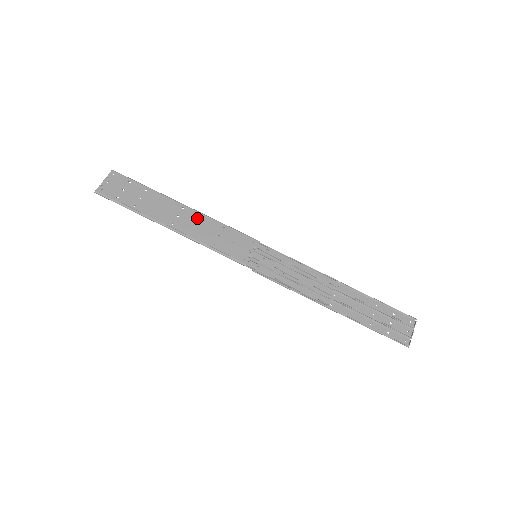
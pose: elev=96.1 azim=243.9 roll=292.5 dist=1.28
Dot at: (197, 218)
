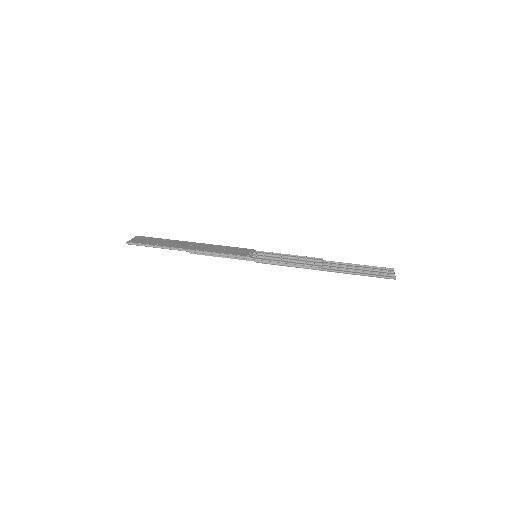
Dot at: (205, 245)
